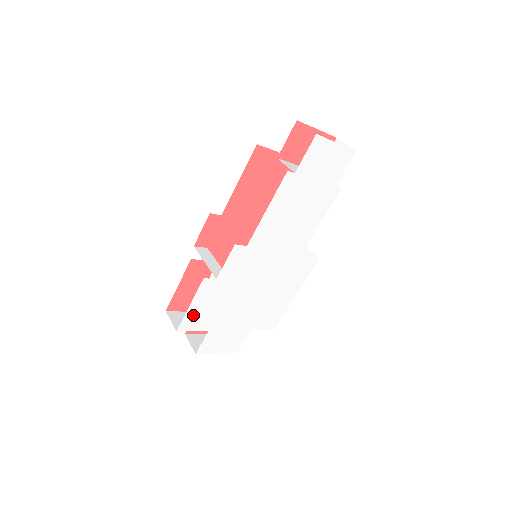
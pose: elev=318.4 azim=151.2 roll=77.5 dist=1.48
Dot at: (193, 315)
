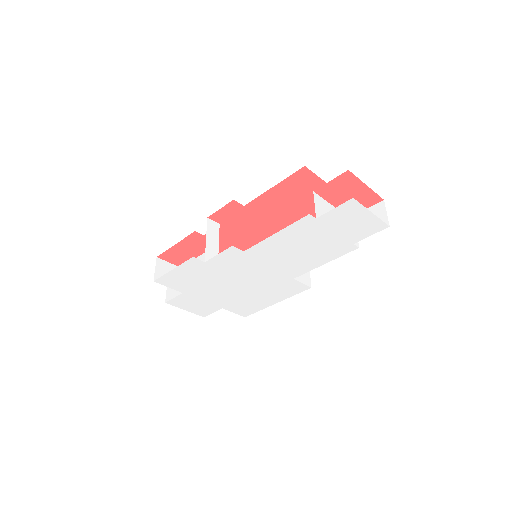
Dot at: (173, 277)
